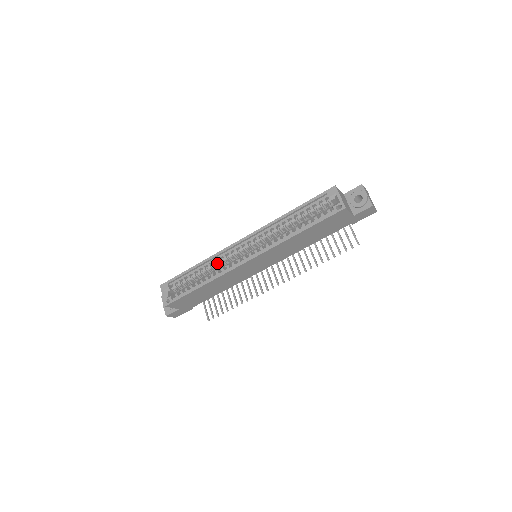
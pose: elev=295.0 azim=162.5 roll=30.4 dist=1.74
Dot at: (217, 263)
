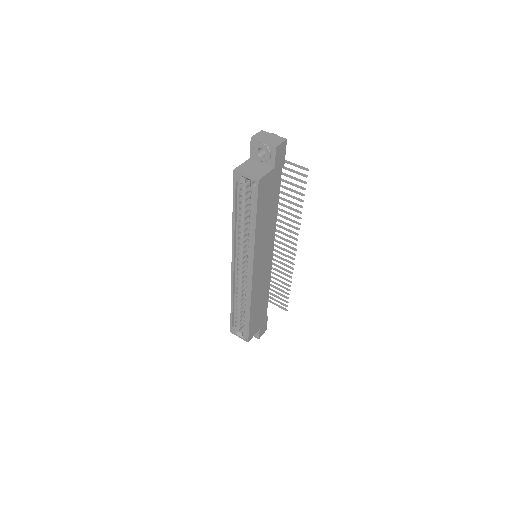
Dot at: (240, 290)
